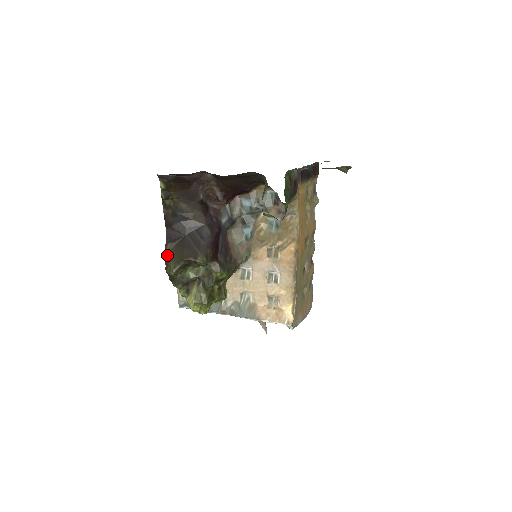
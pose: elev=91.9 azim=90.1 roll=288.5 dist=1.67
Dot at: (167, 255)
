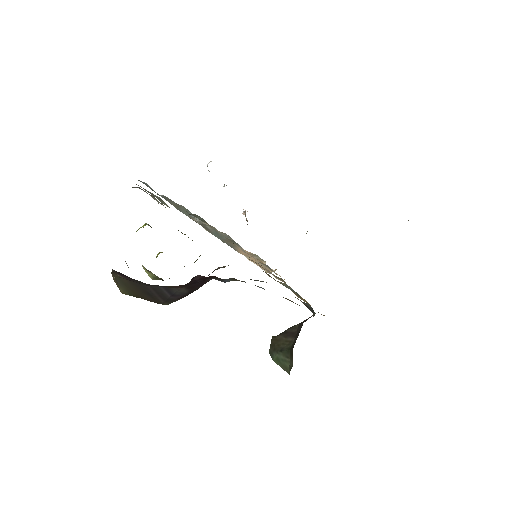
Dot at: (114, 277)
